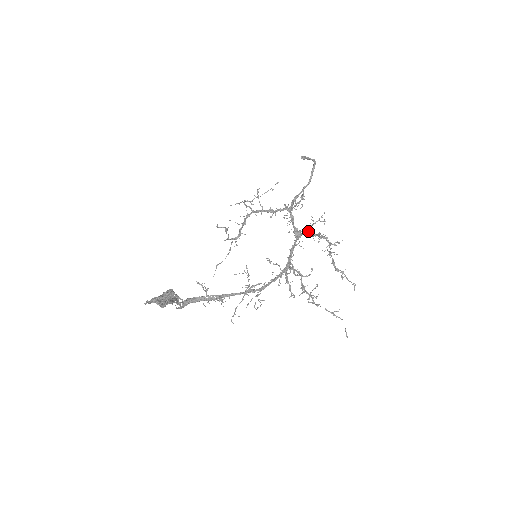
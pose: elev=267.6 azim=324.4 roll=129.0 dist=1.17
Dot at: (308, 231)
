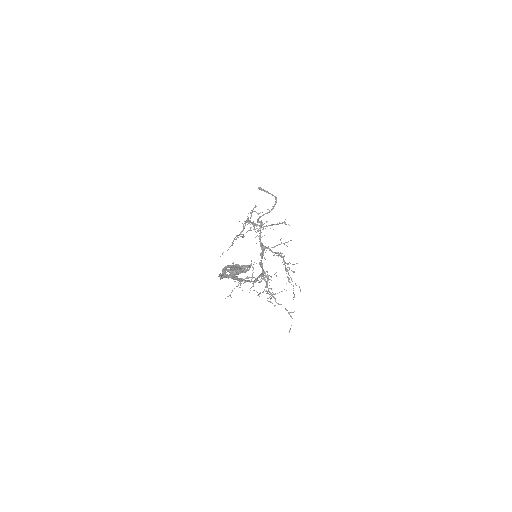
Dot at: occluded
